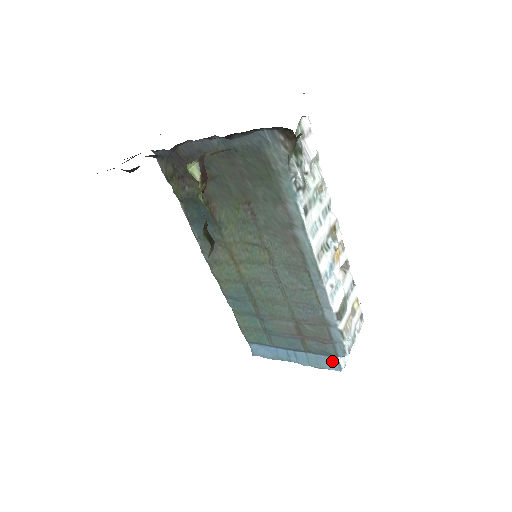
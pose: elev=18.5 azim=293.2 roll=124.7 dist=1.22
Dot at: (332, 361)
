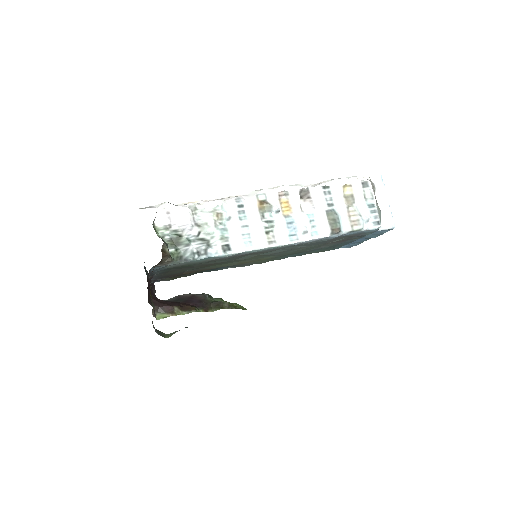
Dot at: (380, 231)
